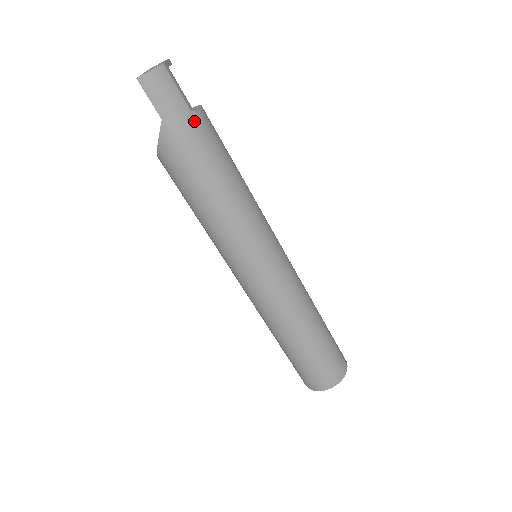
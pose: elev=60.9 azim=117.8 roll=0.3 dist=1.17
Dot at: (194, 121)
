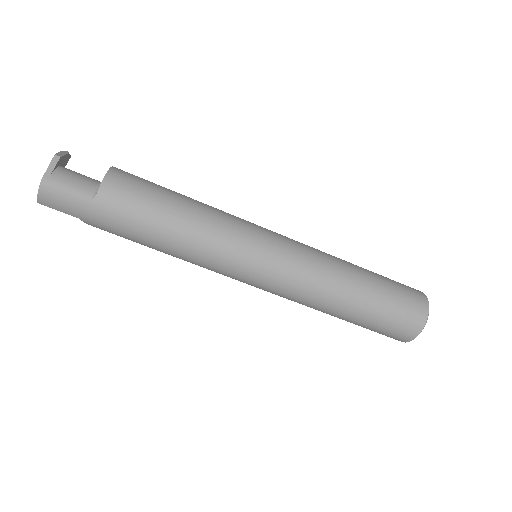
Dot at: (99, 206)
